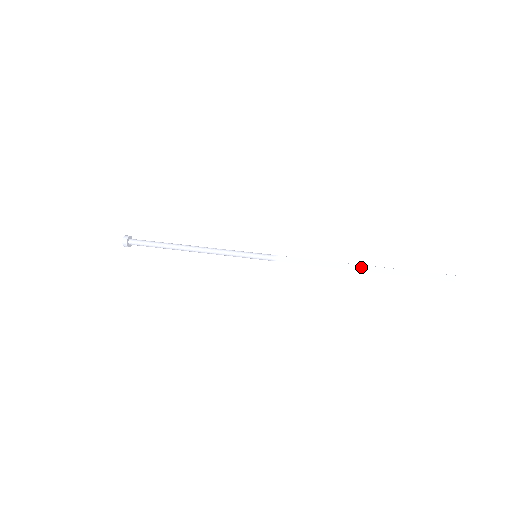
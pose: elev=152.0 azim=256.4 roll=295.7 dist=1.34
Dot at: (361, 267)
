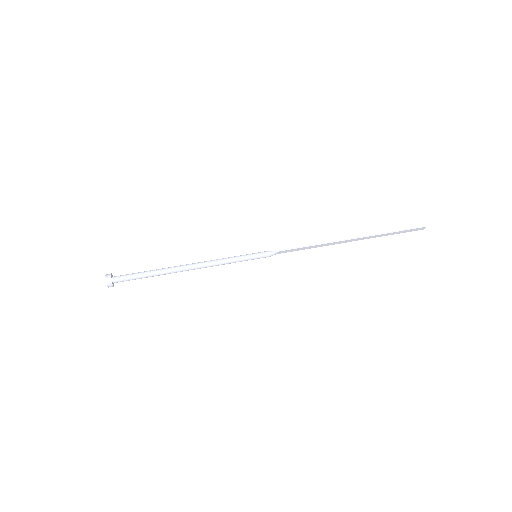
Dot at: (353, 240)
